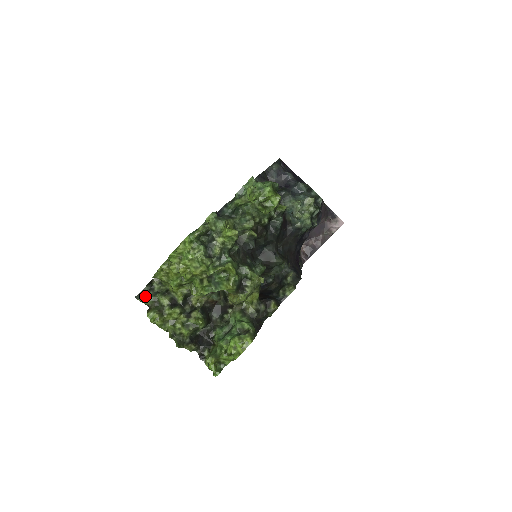
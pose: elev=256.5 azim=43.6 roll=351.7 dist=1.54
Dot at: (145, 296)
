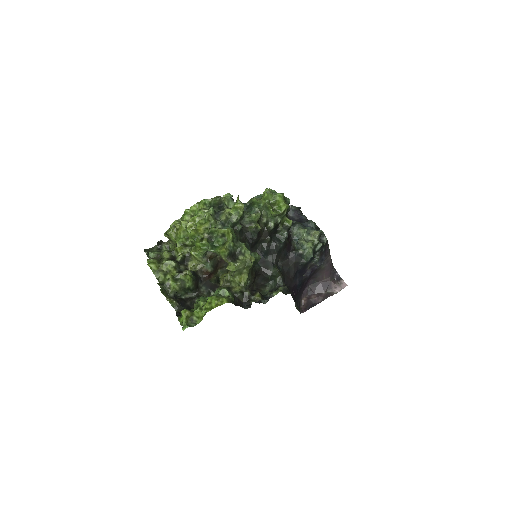
Dot at: (152, 252)
